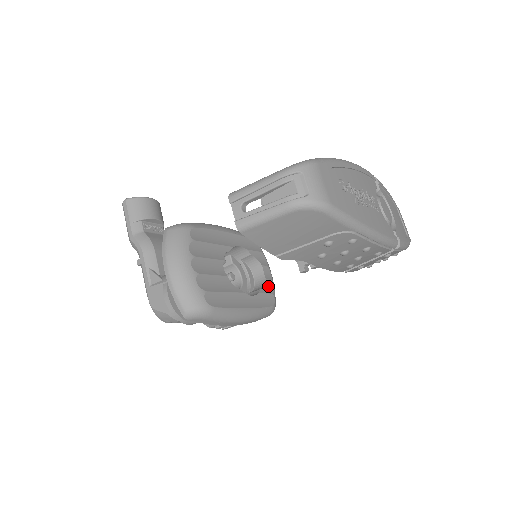
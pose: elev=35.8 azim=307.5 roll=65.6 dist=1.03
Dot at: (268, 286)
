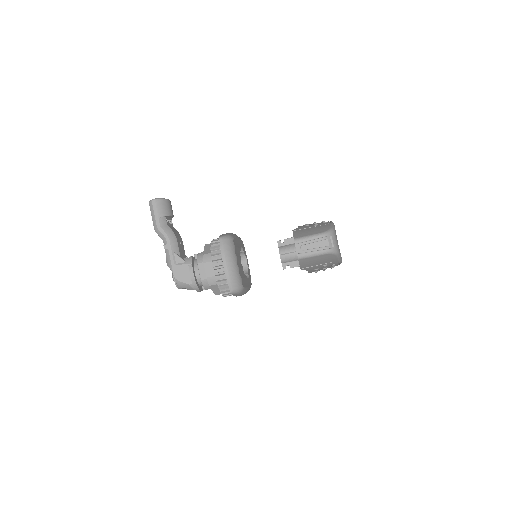
Dot at: (249, 271)
